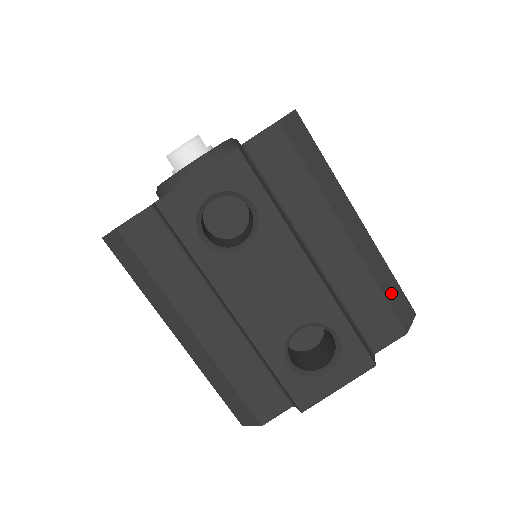
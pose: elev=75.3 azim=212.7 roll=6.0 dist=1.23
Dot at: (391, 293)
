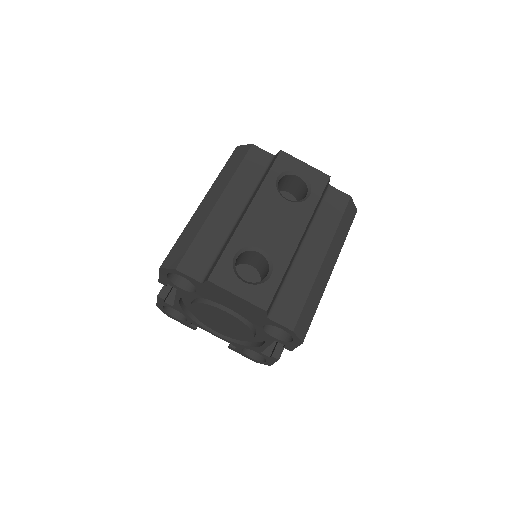
Dot at: (308, 309)
